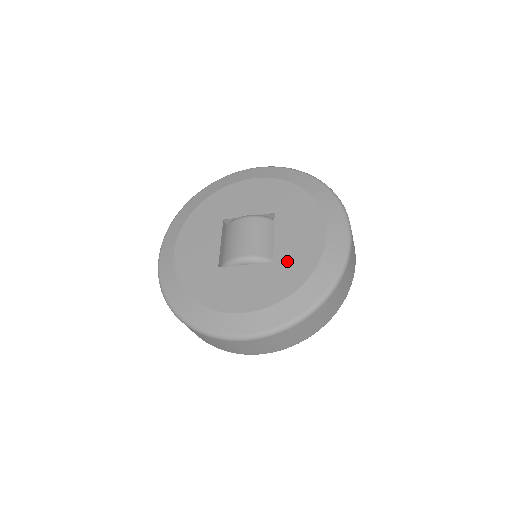
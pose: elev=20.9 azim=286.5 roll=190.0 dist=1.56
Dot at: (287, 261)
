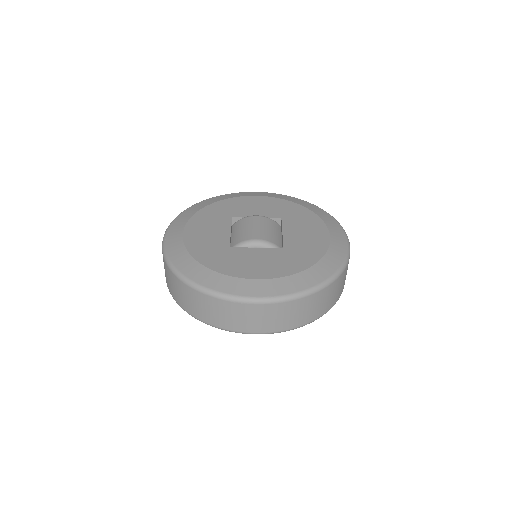
Dot at: (297, 249)
